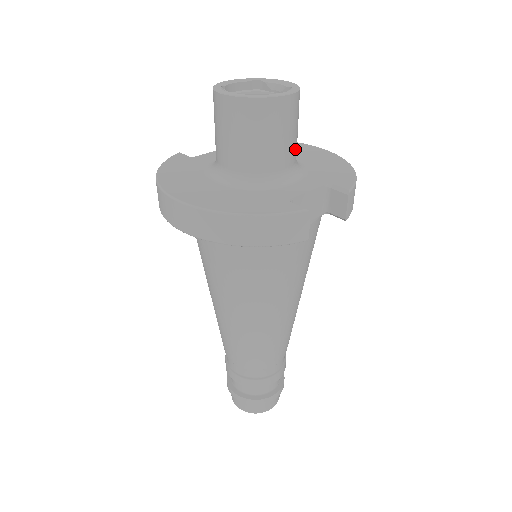
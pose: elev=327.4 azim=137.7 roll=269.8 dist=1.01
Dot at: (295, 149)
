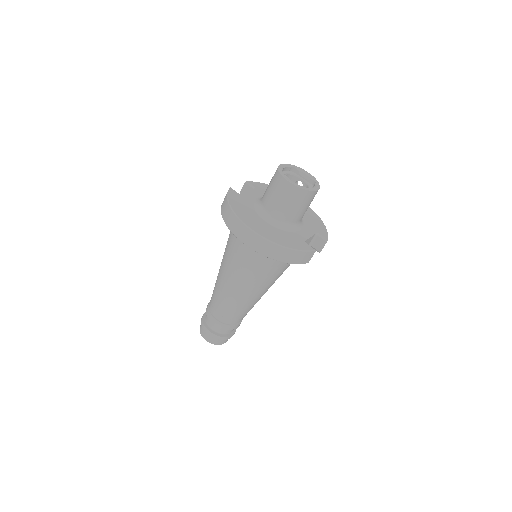
Dot at: occluded
